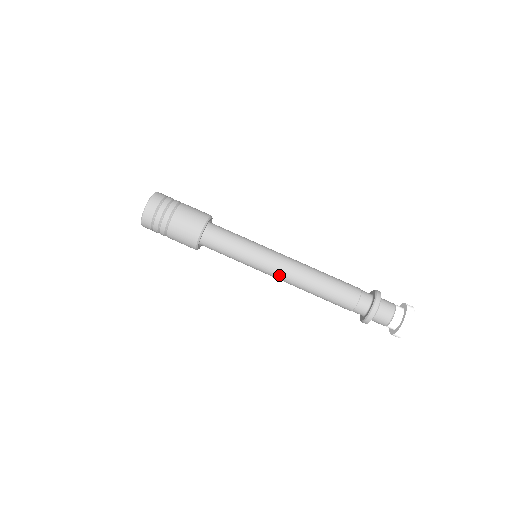
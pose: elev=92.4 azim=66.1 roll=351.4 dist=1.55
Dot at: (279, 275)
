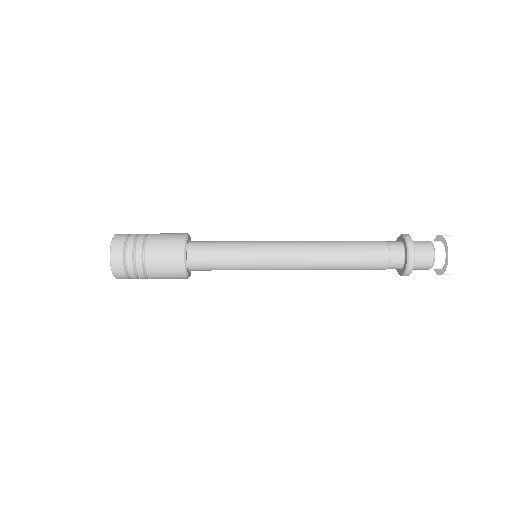
Dot at: (291, 260)
